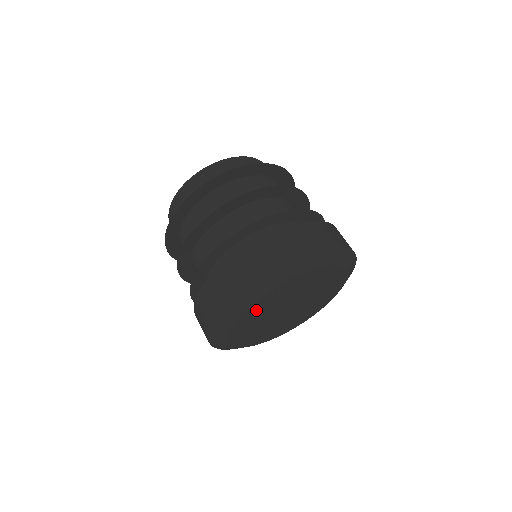
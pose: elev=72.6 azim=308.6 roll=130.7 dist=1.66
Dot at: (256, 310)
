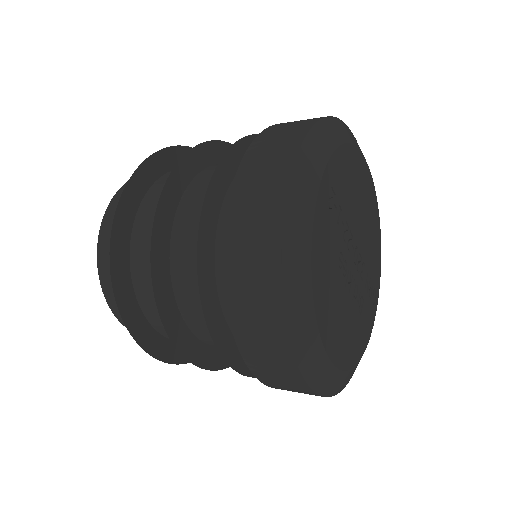
Dot at: (324, 230)
